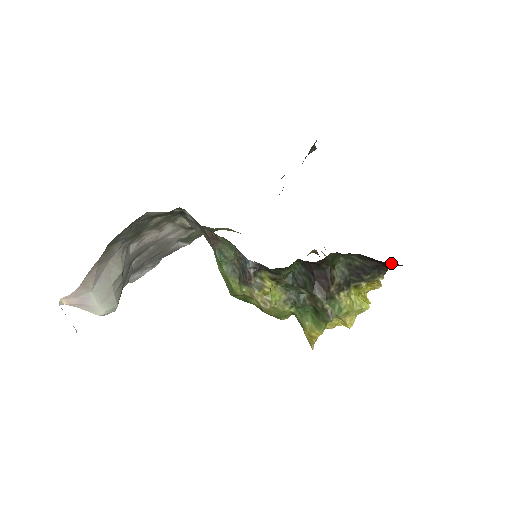
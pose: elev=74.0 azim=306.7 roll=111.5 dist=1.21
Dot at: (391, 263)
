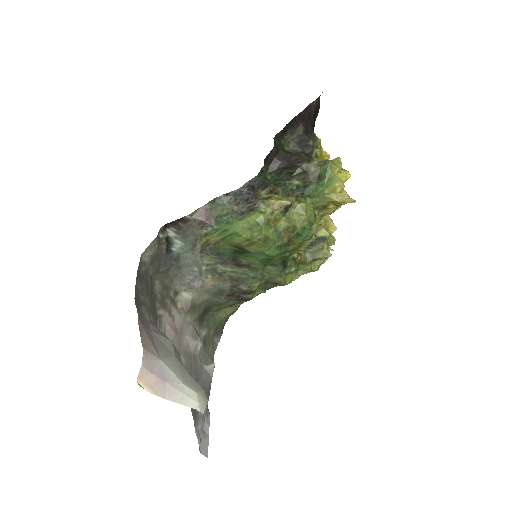
Dot at: (305, 110)
